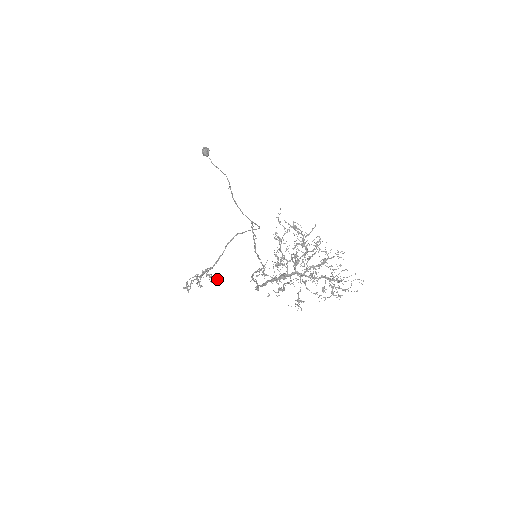
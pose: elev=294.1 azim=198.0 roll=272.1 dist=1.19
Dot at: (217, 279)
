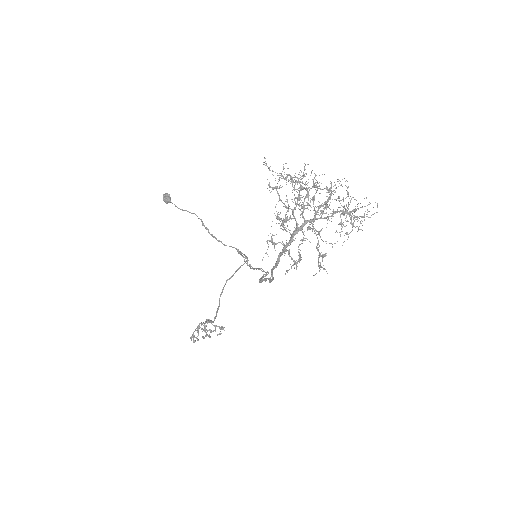
Dot at: (223, 328)
